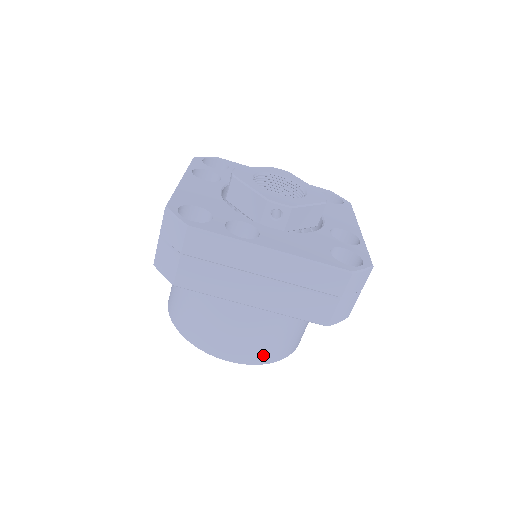
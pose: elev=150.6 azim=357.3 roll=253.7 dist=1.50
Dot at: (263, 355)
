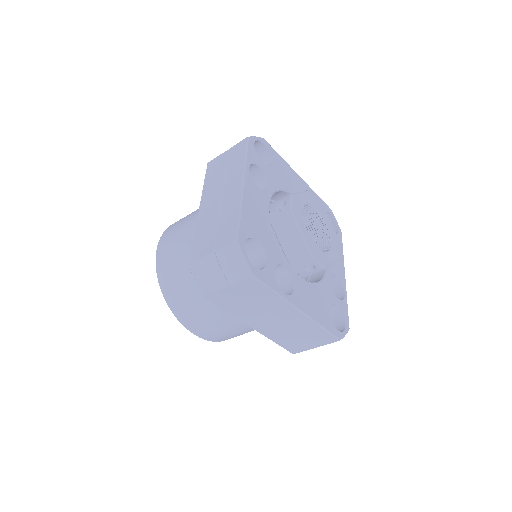
Dot at: (225, 339)
